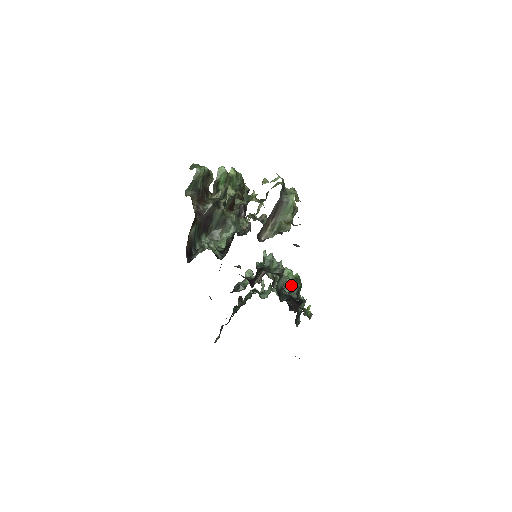
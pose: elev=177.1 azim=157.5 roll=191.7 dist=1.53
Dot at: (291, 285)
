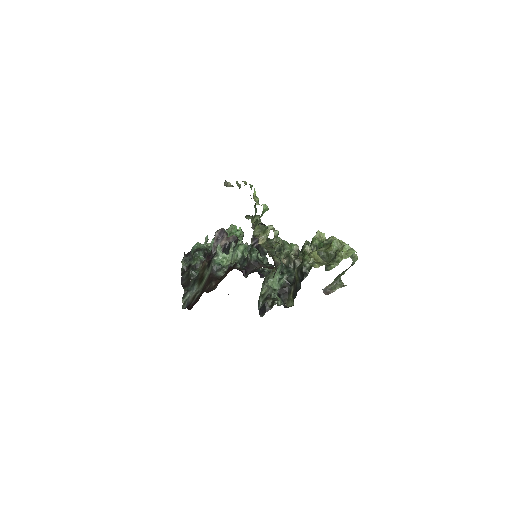
Dot at: occluded
